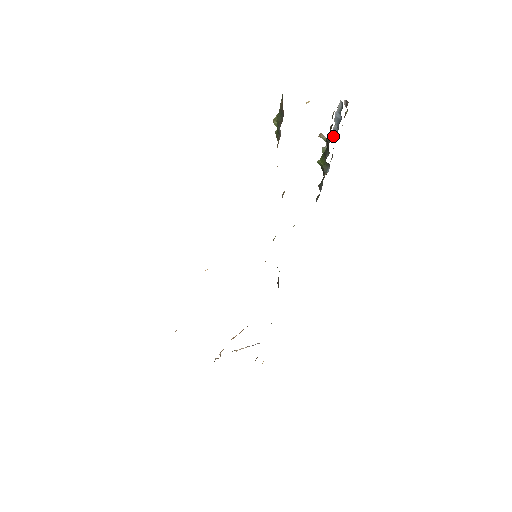
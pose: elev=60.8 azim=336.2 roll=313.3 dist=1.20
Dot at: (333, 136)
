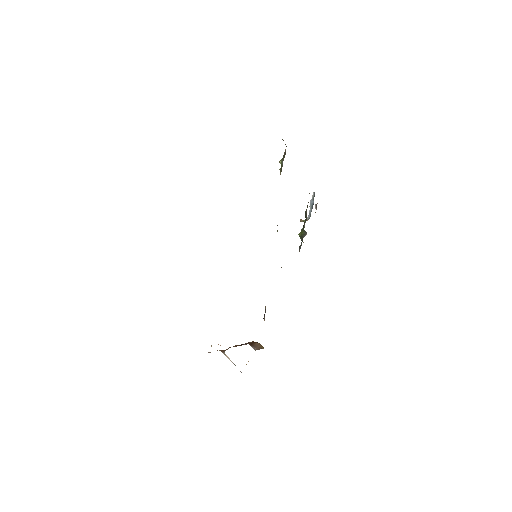
Dot at: (309, 216)
